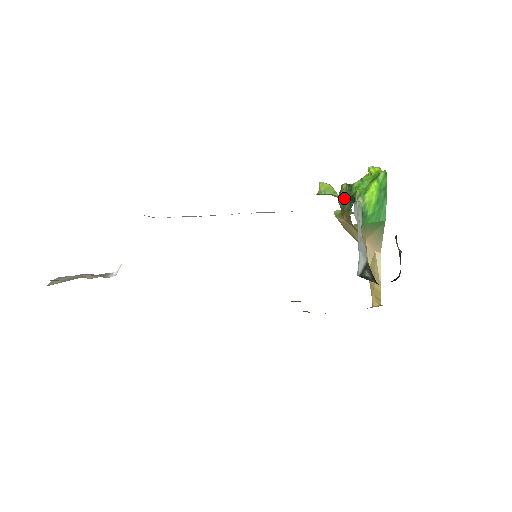
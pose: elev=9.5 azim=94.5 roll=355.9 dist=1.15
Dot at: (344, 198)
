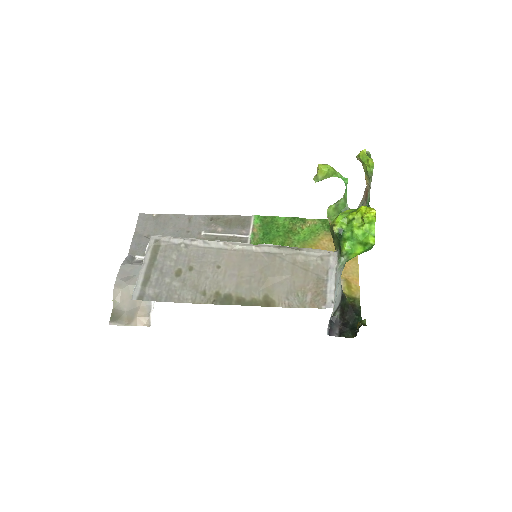
Dot at: (334, 235)
